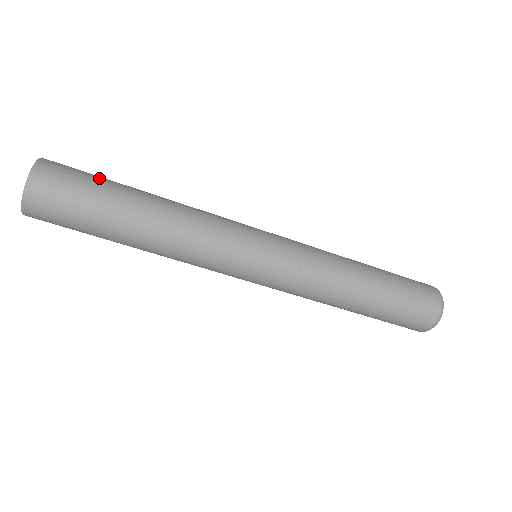
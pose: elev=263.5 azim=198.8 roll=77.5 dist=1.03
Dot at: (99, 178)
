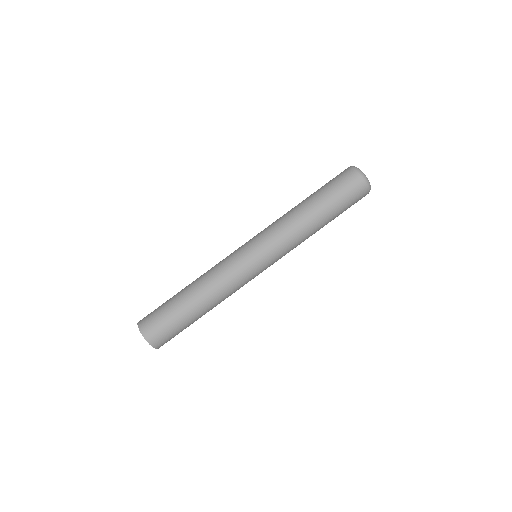
Dot at: (164, 304)
